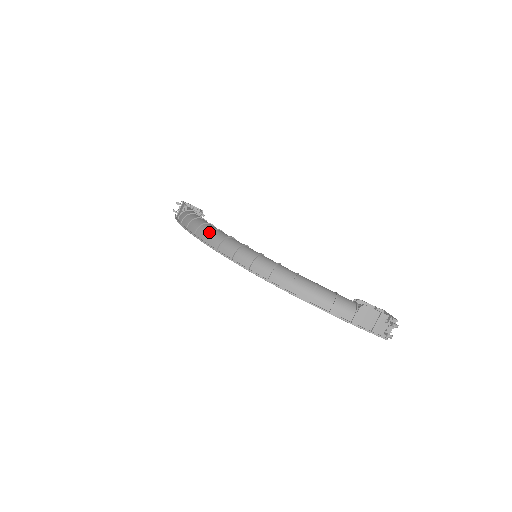
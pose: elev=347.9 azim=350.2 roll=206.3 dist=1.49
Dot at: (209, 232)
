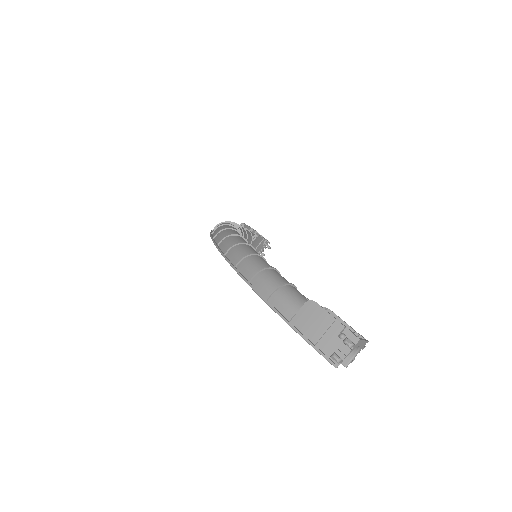
Dot at: occluded
